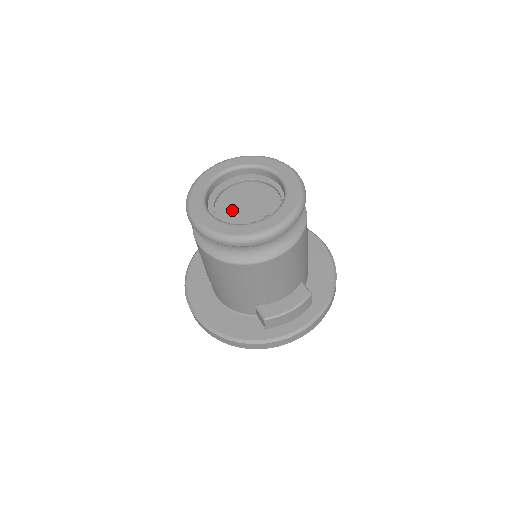
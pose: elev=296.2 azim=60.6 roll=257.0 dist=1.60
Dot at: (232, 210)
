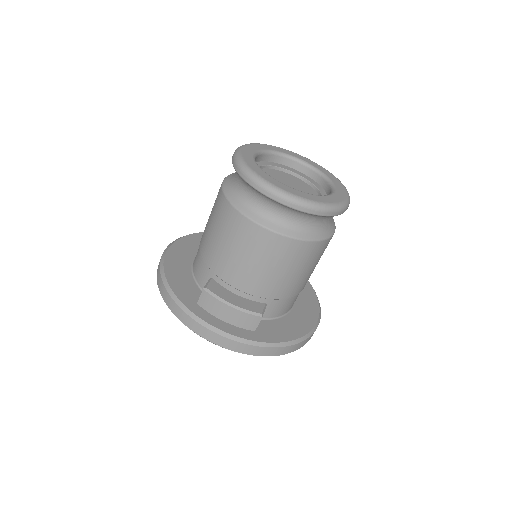
Dot at: (274, 178)
